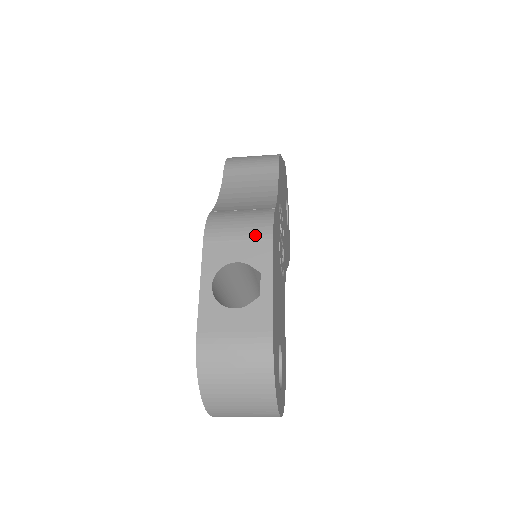
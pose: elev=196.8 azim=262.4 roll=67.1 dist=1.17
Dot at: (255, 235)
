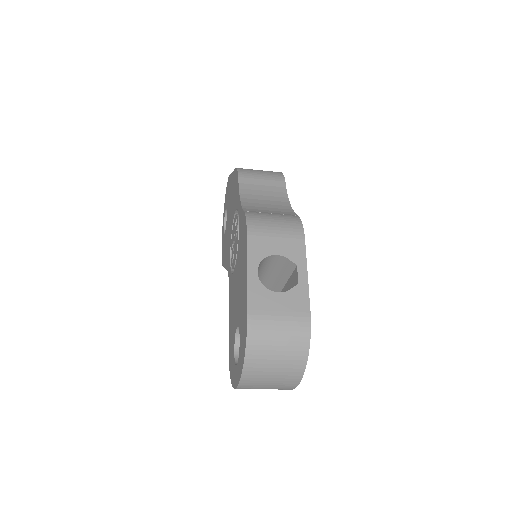
Dot at: (290, 235)
